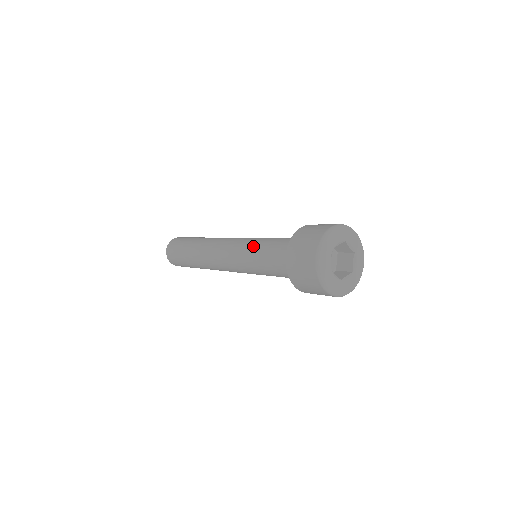
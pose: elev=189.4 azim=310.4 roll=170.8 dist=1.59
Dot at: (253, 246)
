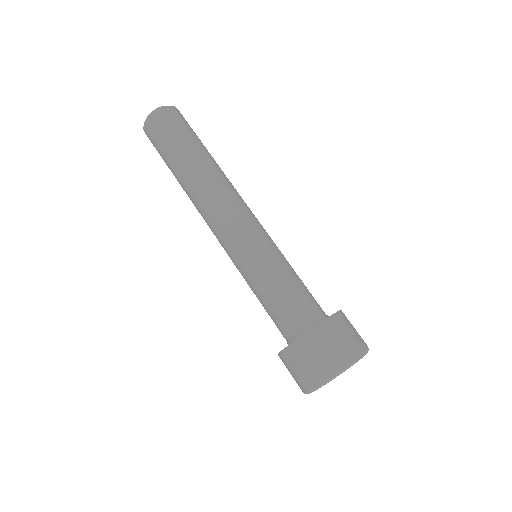
Dot at: (252, 275)
